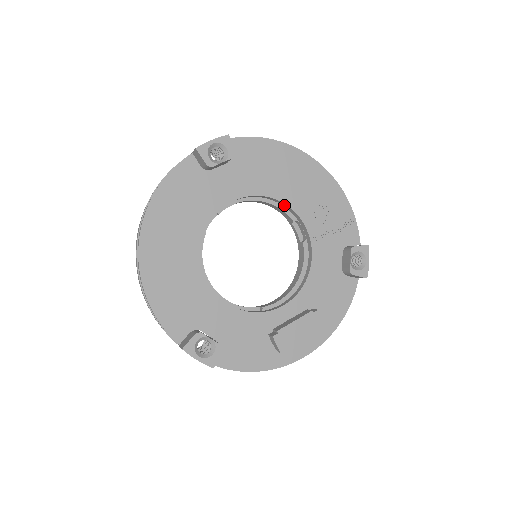
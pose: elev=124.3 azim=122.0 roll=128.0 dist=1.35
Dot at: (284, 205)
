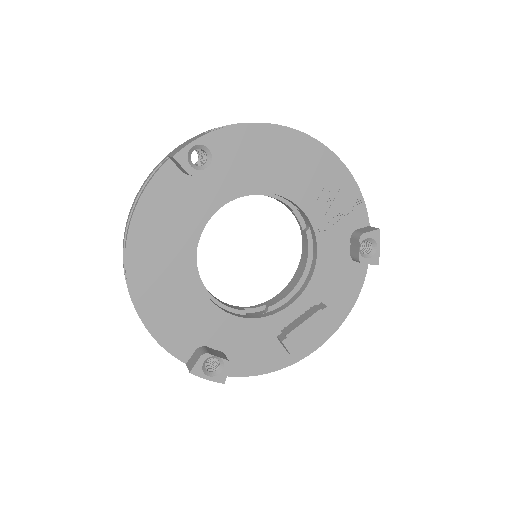
Dot at: occluded
